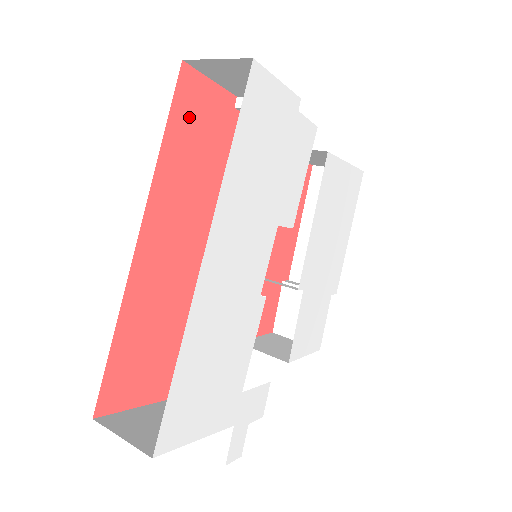
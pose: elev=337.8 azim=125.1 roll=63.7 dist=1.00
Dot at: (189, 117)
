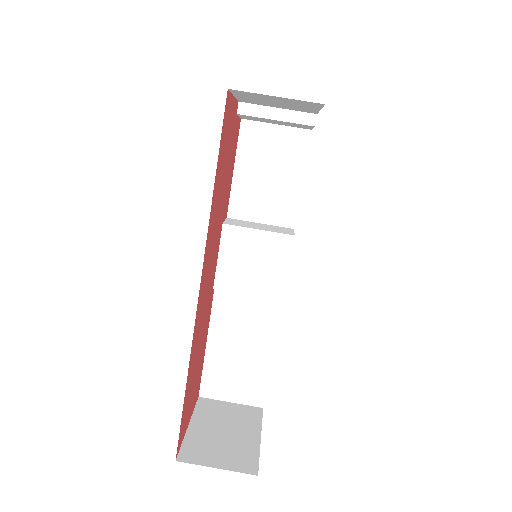
Dot at: (224, 145)
